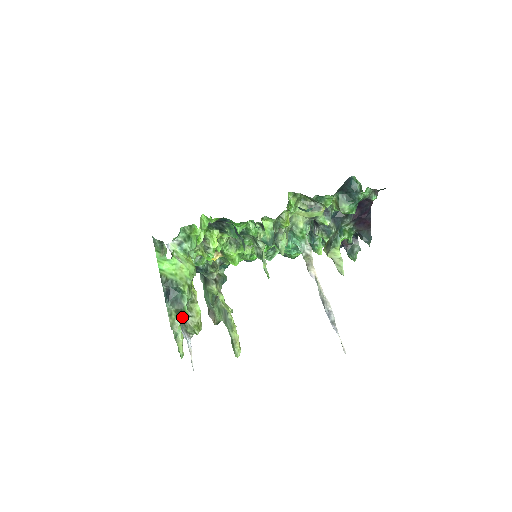
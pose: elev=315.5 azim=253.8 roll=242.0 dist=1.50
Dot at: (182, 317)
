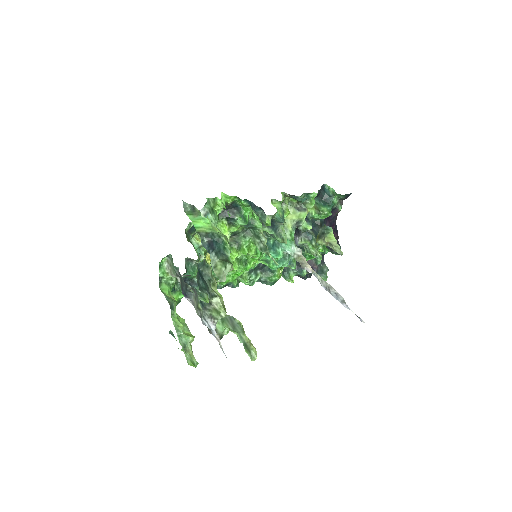
Dot at: (229, 265)
